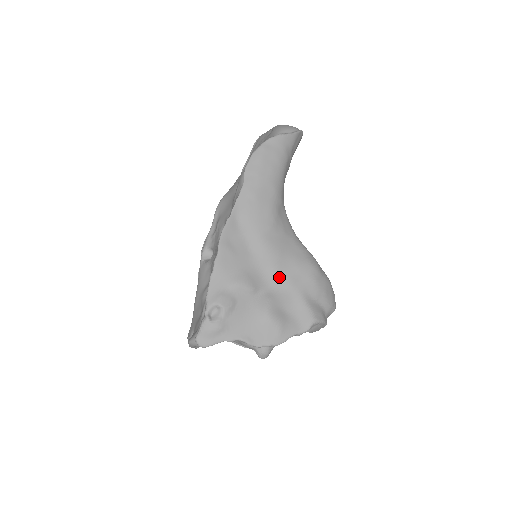
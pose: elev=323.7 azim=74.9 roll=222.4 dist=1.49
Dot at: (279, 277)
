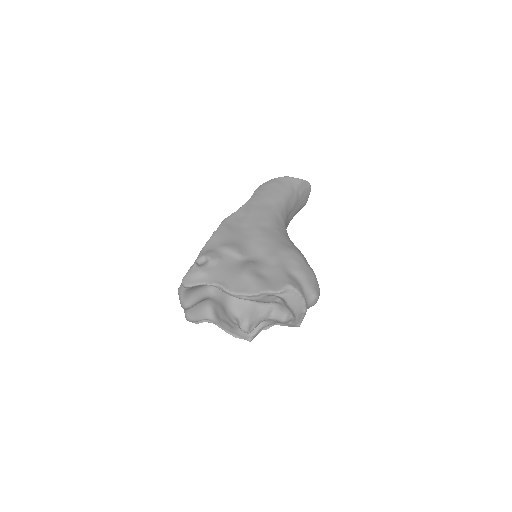
Dot at: (264, 253)
